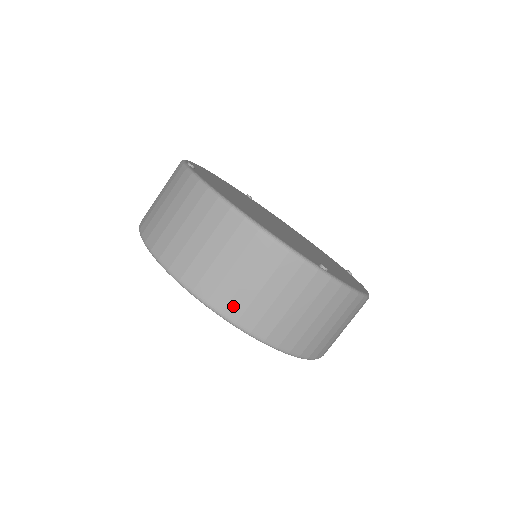
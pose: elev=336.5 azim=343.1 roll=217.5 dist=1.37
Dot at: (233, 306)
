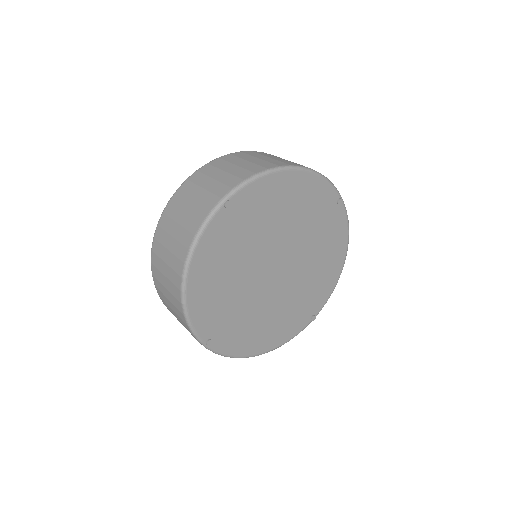
Dot at: (159, 292)
